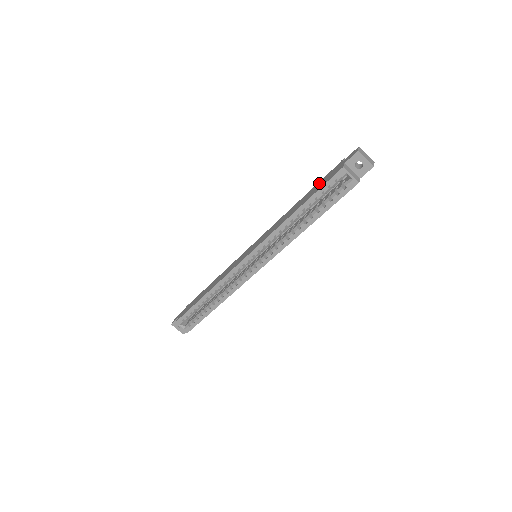
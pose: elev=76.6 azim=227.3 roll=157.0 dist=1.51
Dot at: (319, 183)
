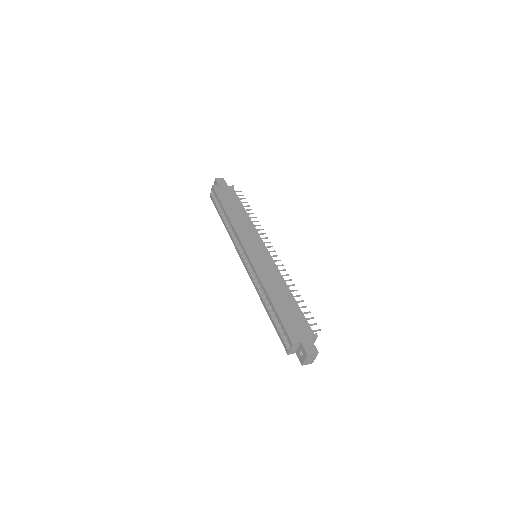
Dot at: (298, 315)
